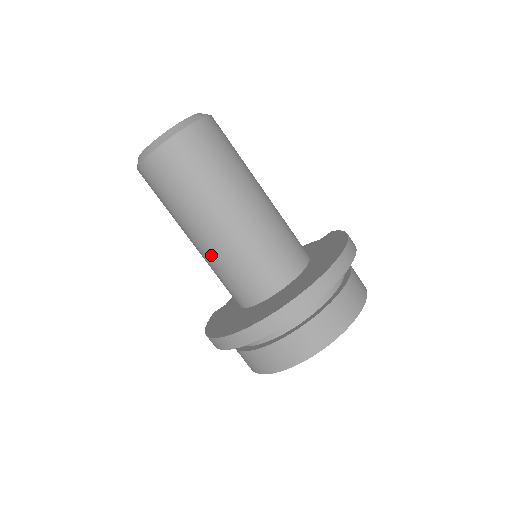
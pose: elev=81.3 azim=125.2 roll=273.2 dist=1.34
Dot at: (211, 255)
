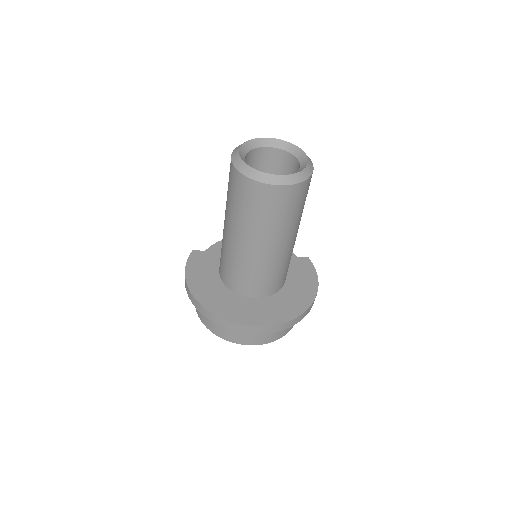
Dot at: (234, 252)
